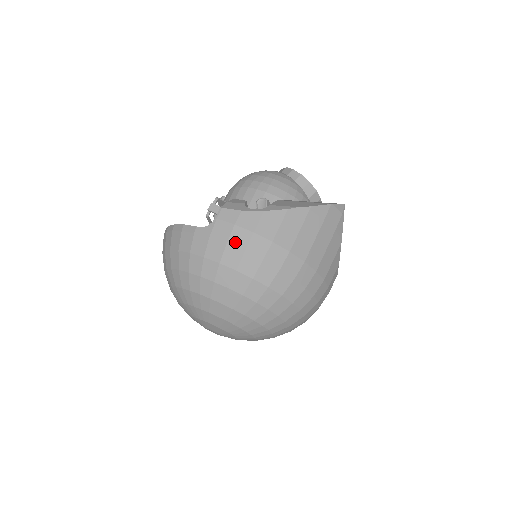
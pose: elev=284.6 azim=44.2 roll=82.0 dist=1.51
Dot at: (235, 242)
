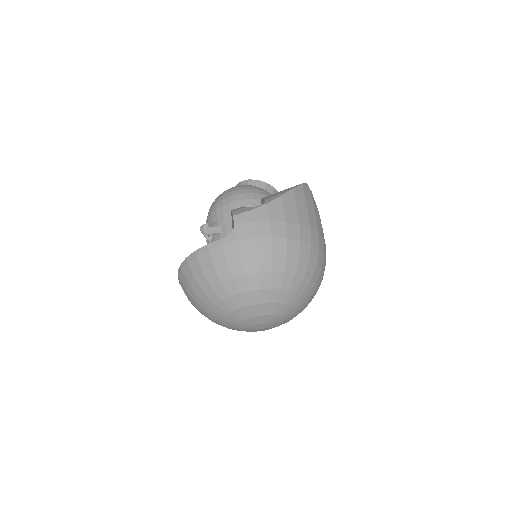
Dot at: (261, 234)
